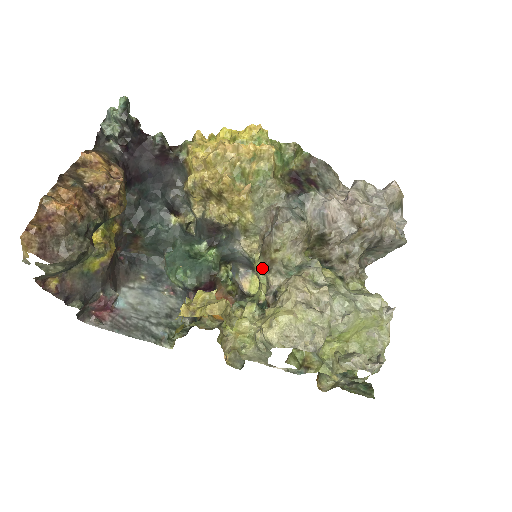
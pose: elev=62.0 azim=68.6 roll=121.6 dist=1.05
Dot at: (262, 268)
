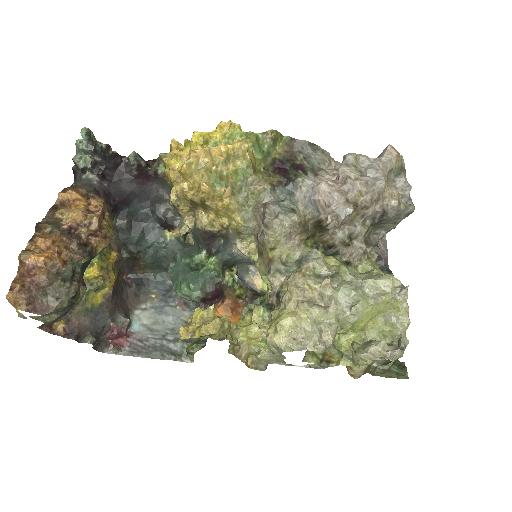
Dot at: (262, 269)
